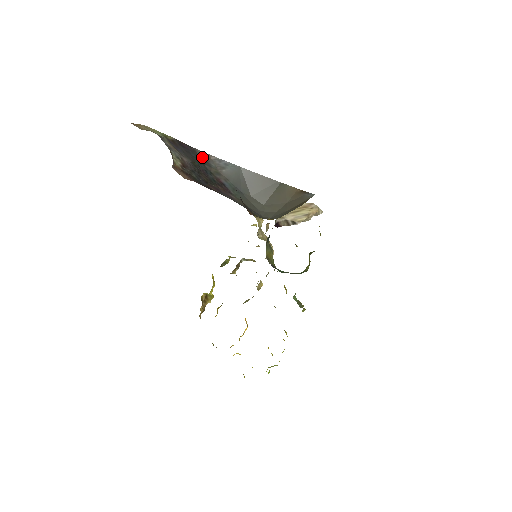
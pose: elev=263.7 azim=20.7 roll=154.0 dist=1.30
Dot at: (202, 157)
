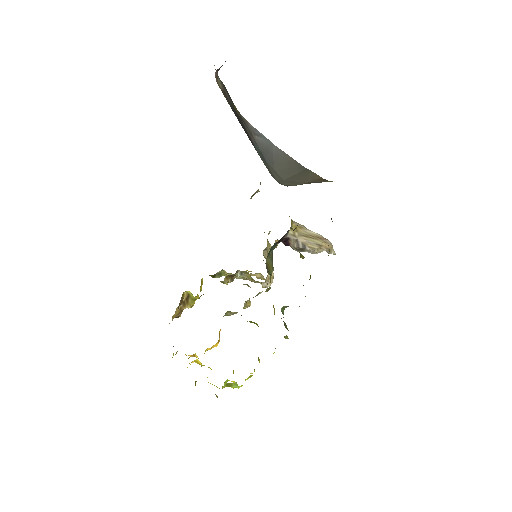
Dot at: (241, 117)
